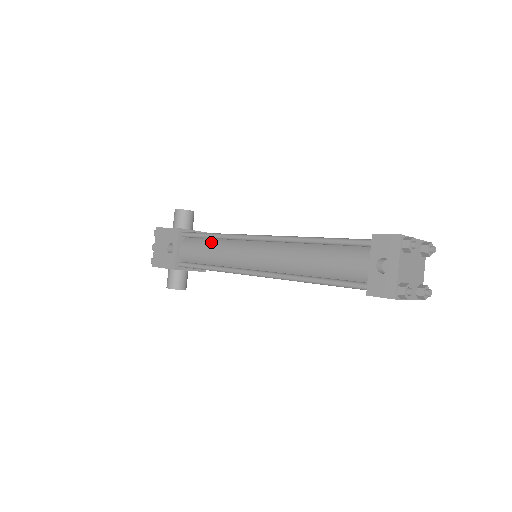
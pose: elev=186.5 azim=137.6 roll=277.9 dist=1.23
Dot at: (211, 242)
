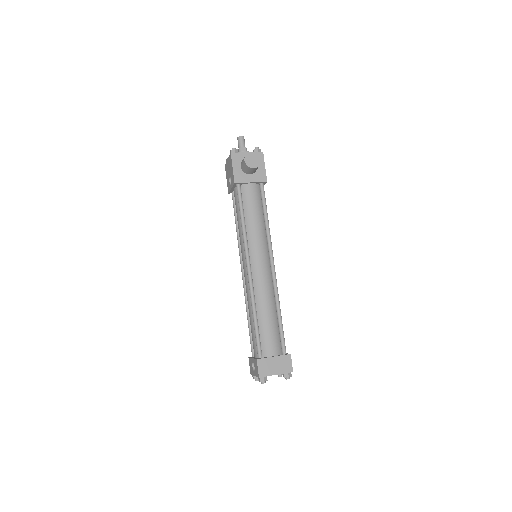
Dot at: occluded
